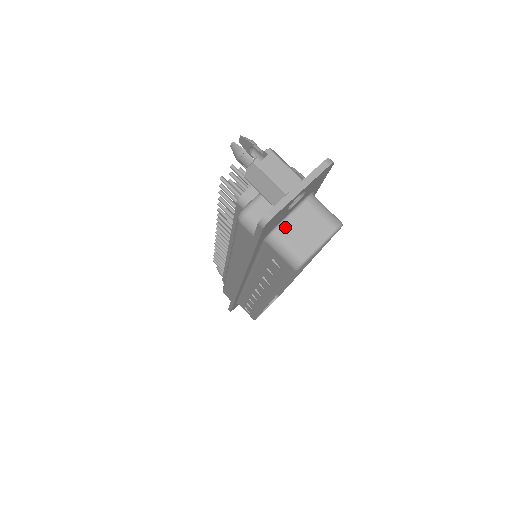
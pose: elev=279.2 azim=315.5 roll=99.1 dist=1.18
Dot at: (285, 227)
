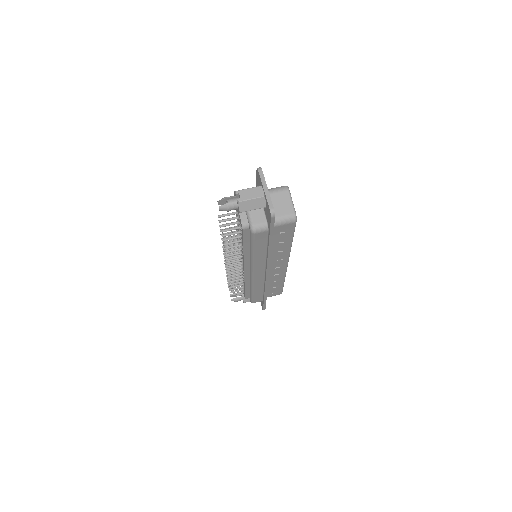
Dot at: occluded
